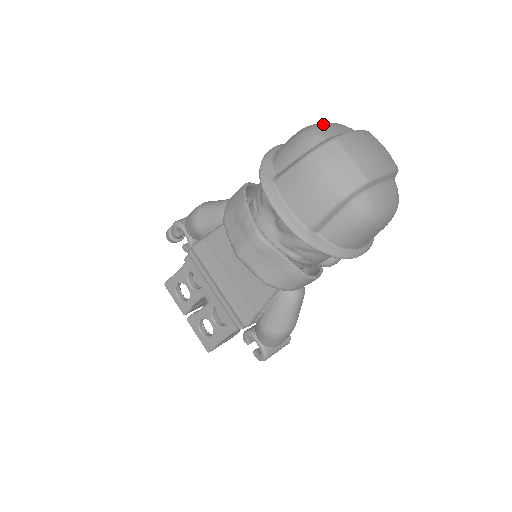
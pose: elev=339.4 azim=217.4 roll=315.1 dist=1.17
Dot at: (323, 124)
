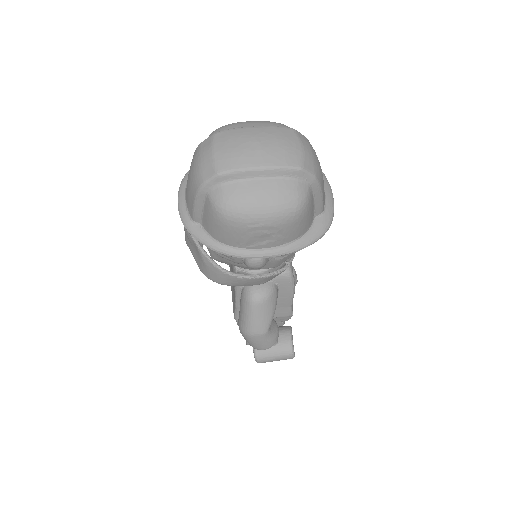
Dot at: (239, 122)
